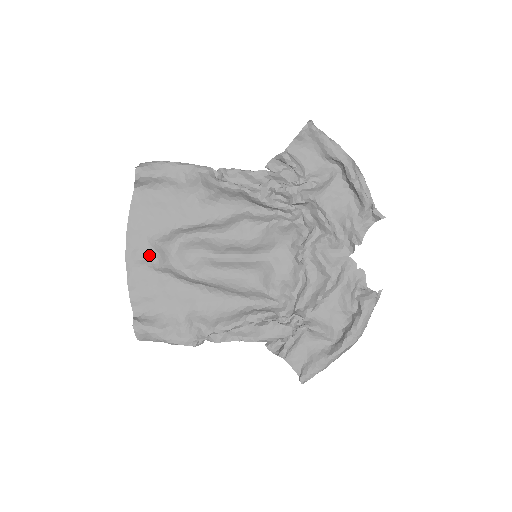
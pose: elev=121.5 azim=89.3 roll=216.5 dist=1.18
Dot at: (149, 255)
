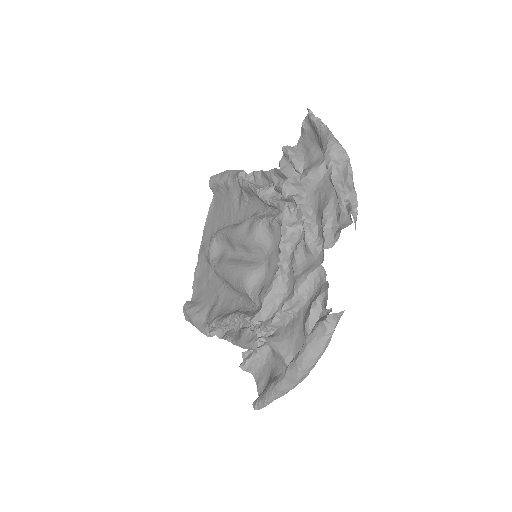
Dot at: (207, 249)
